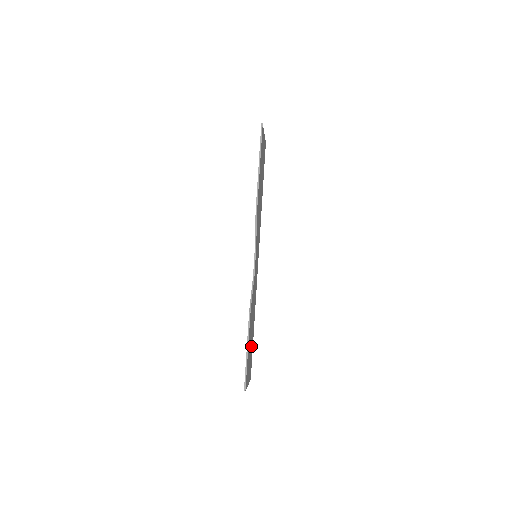
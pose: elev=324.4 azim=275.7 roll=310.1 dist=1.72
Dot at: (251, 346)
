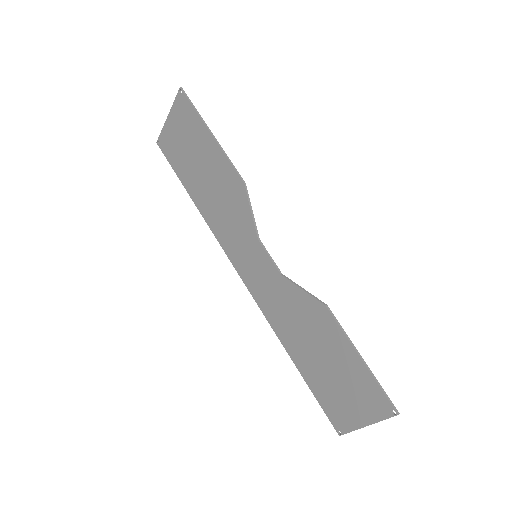
Dot at: (325, 377)
